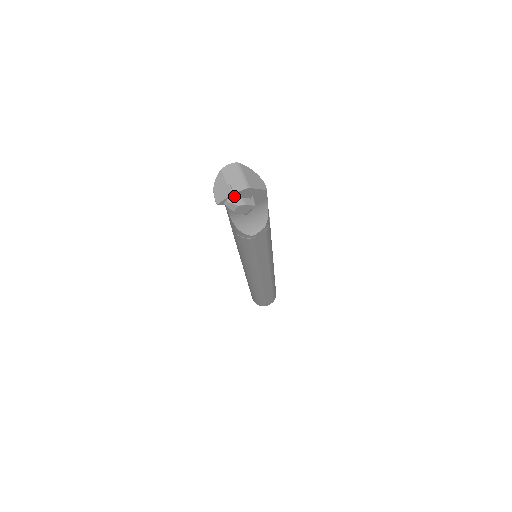
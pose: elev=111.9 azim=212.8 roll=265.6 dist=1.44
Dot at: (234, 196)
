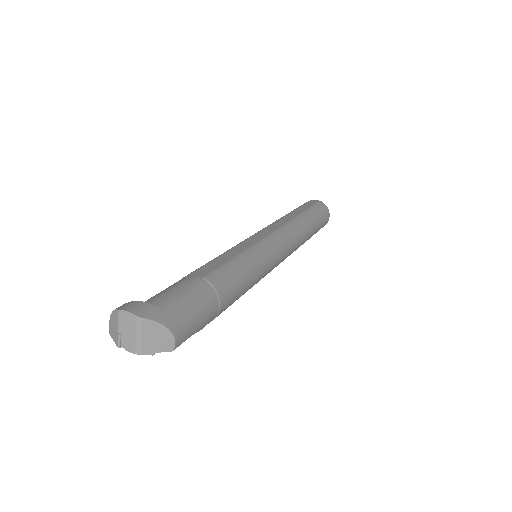
Dot at: (125, 343)
